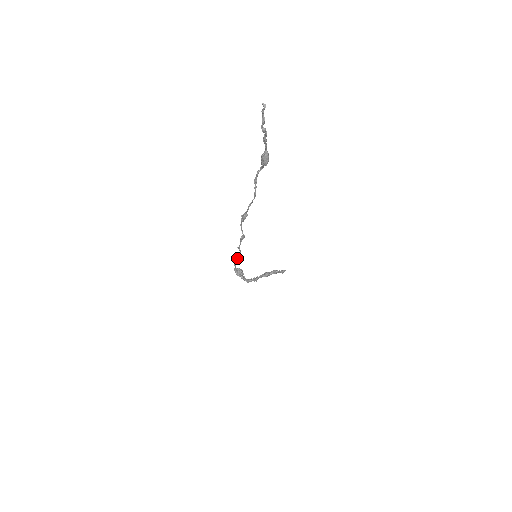
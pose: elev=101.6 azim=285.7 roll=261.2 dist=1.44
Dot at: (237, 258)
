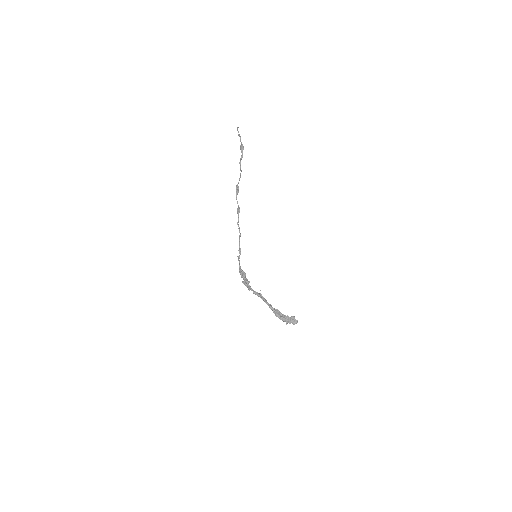
Dot at: (239, 247)
